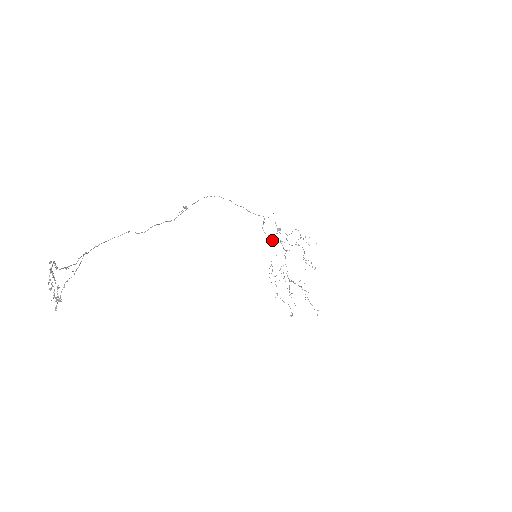
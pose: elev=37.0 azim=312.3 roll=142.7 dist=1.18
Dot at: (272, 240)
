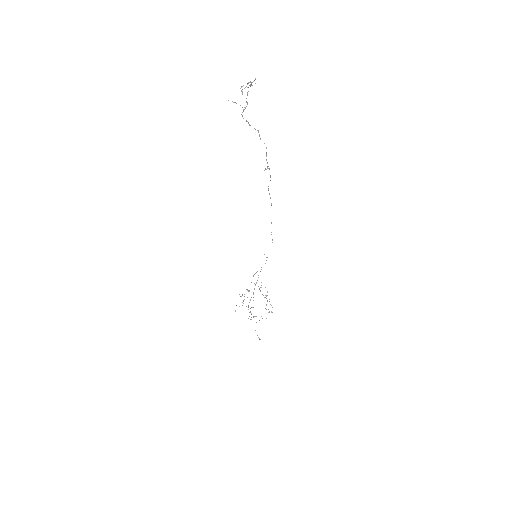
Dot at: occluded
